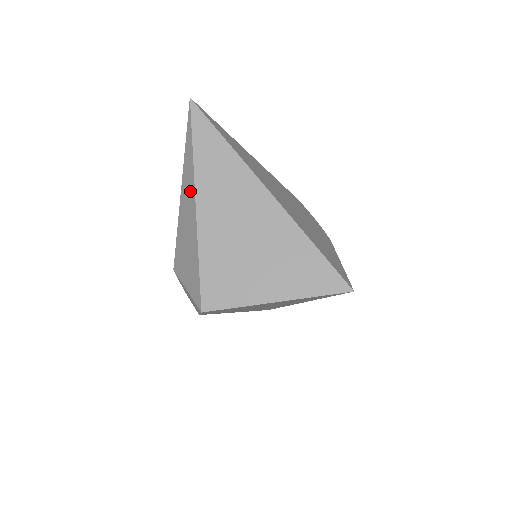
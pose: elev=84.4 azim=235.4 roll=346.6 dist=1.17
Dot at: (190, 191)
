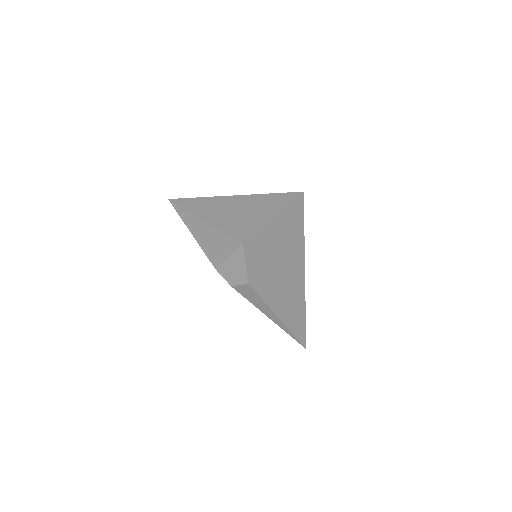
Dot at: (196, 222)
